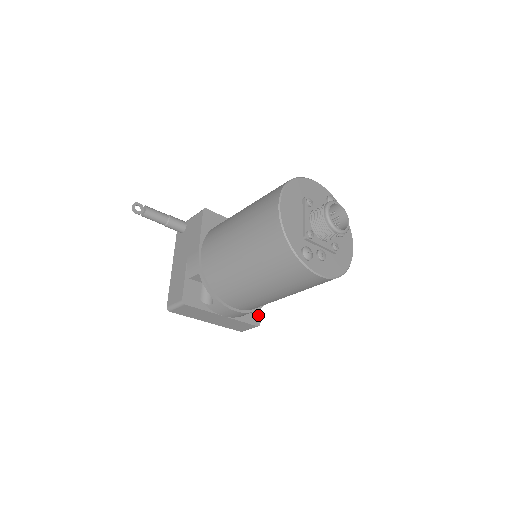
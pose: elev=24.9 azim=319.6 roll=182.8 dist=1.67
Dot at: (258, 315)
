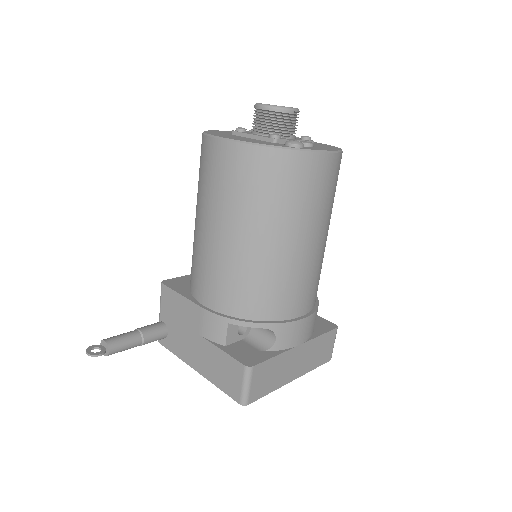
Dot at: (324, 321)
